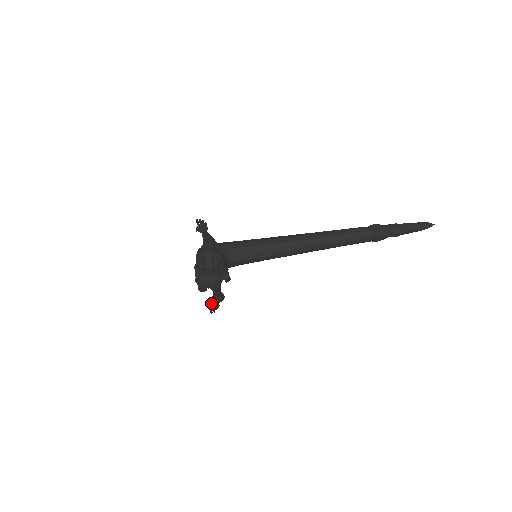
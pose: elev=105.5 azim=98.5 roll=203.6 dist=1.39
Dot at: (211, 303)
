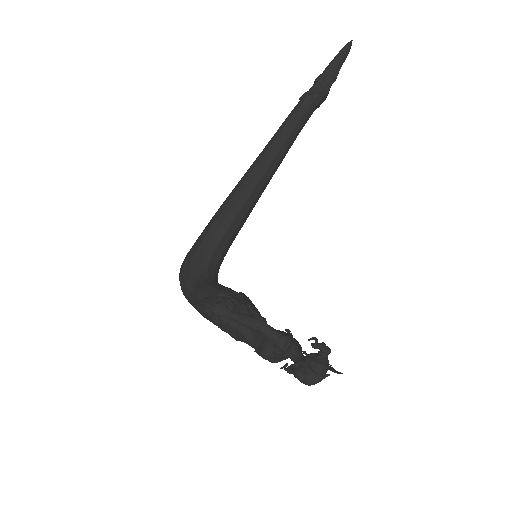
Dot at: occluded
